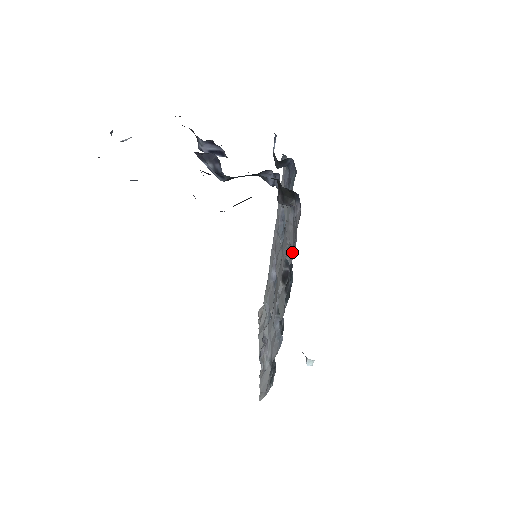
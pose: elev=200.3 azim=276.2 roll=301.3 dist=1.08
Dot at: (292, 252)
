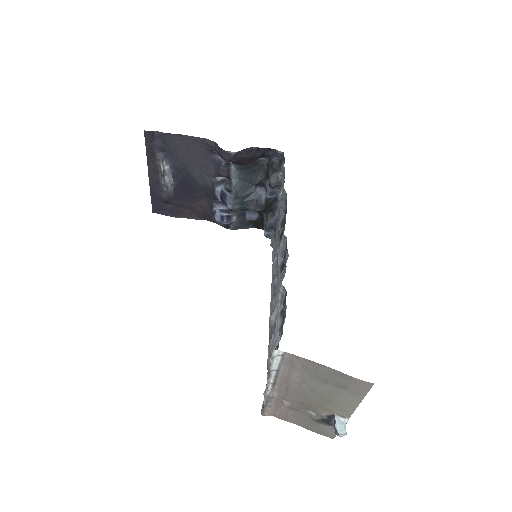
Dot at: occluded
